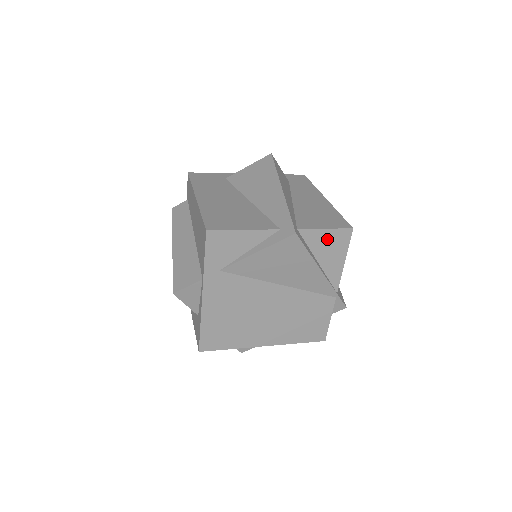
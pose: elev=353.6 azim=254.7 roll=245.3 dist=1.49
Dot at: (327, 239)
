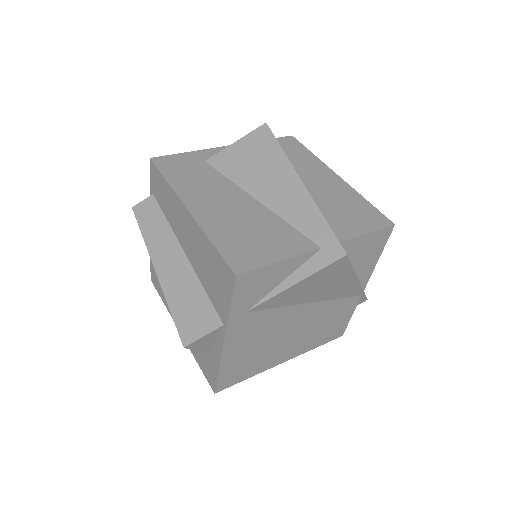
Dot at: (367, 243)
